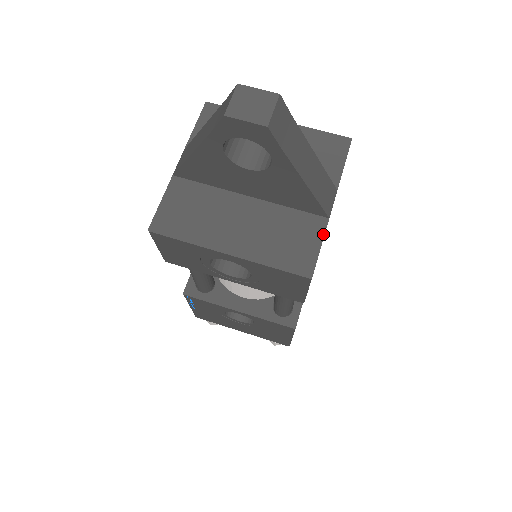
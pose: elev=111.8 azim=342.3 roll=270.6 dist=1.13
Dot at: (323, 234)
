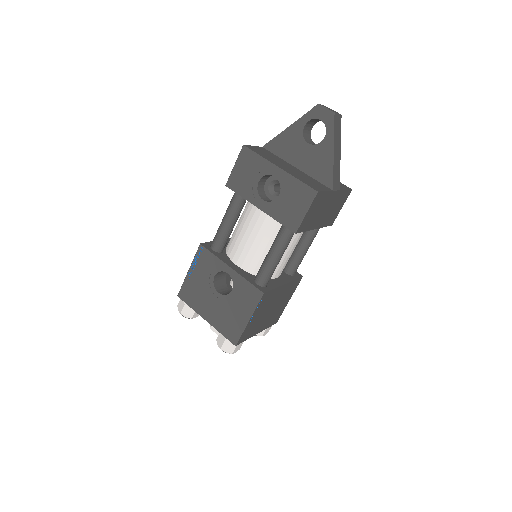
Dot at: (328, 190)
